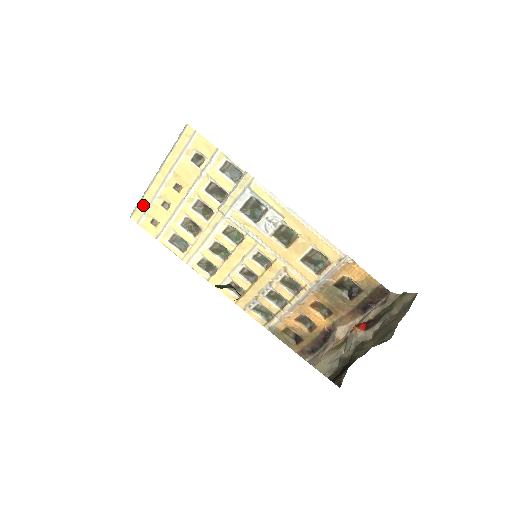
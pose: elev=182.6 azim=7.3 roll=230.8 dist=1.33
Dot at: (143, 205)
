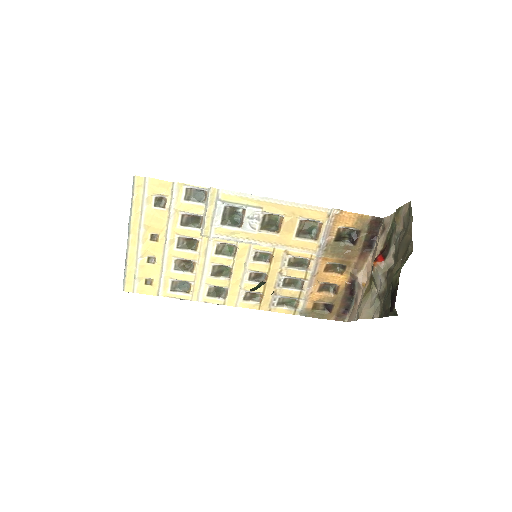
Dot at: (130, 272)
